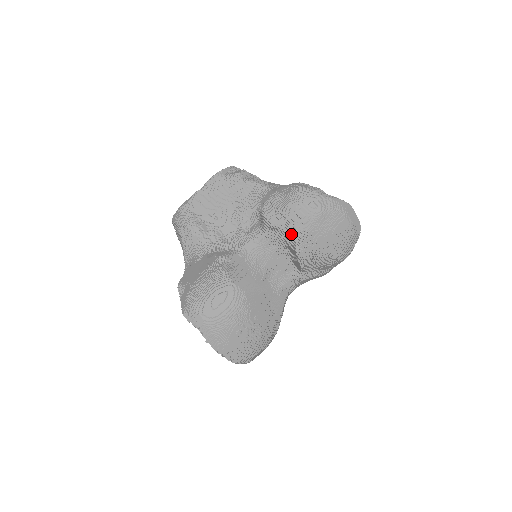
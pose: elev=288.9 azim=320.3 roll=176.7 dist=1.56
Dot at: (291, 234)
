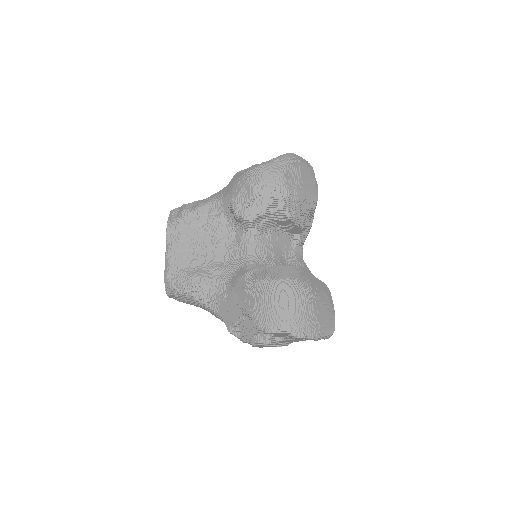
Dot at: (275, 210)
